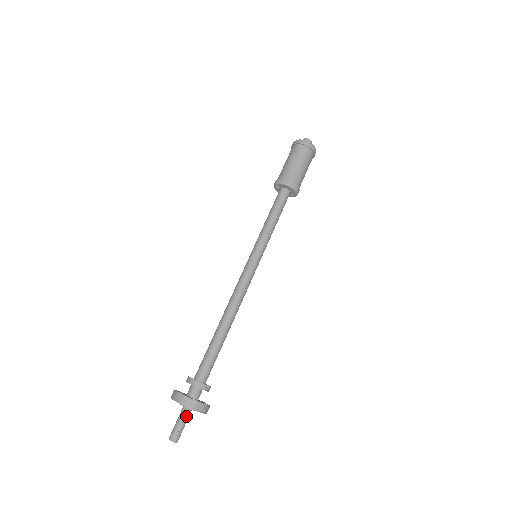
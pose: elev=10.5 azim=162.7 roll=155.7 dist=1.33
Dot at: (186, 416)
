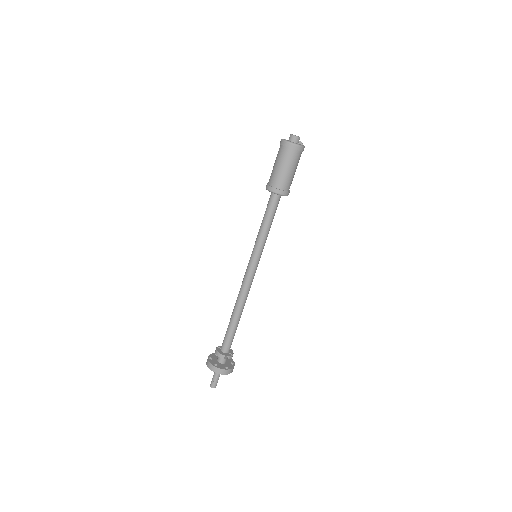
Dot at: occluded
